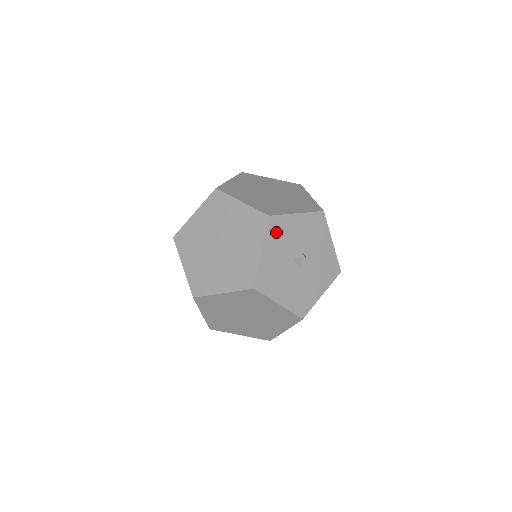
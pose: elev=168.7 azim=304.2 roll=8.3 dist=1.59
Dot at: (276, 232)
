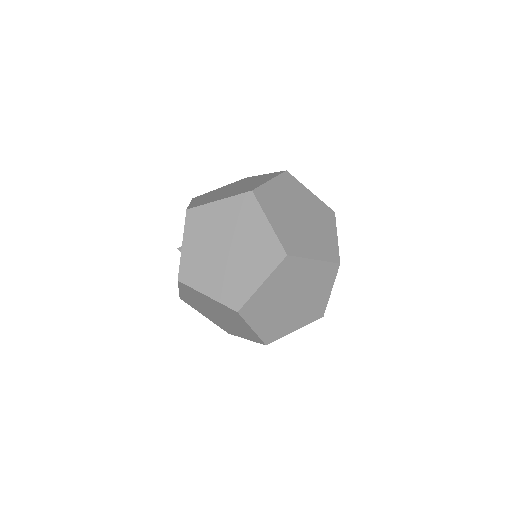
Dot at: occluded
